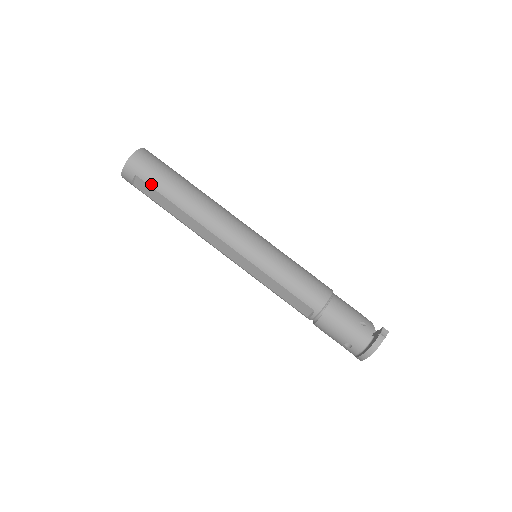
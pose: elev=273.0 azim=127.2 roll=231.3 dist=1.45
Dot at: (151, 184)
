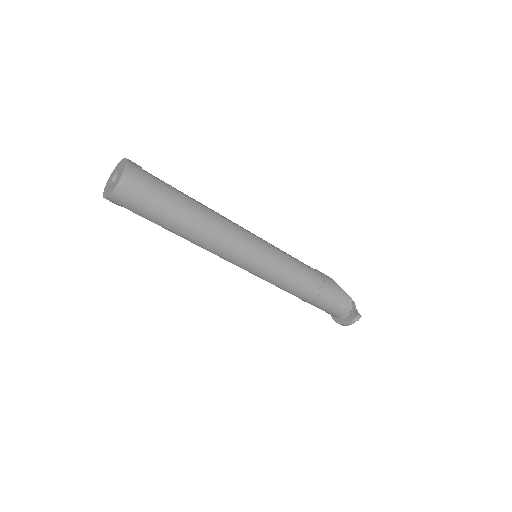
Dot at: (142, 216)
